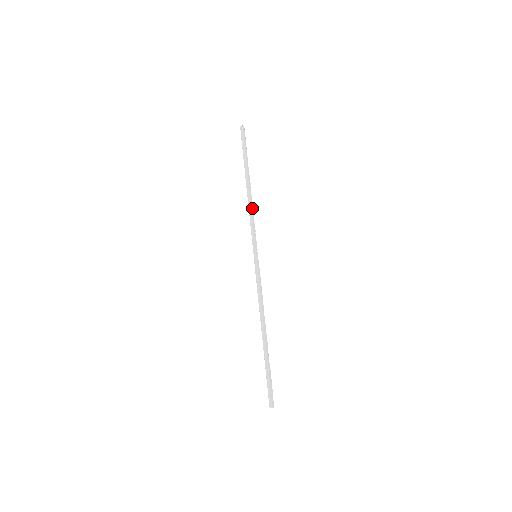
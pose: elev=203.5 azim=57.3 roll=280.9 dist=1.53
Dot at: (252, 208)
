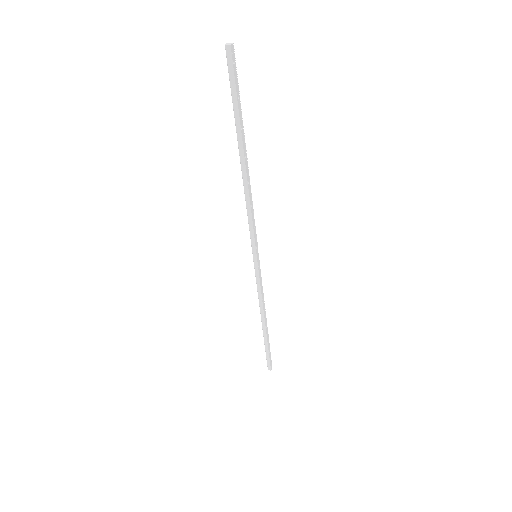
Dot at: (251, 199)
